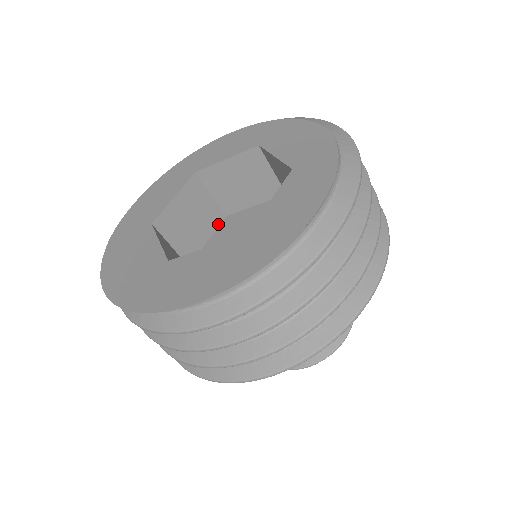
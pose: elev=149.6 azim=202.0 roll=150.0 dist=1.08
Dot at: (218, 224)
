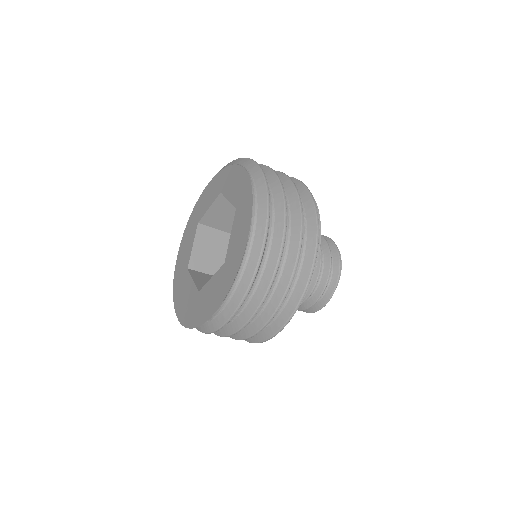
Dot at: occluded
